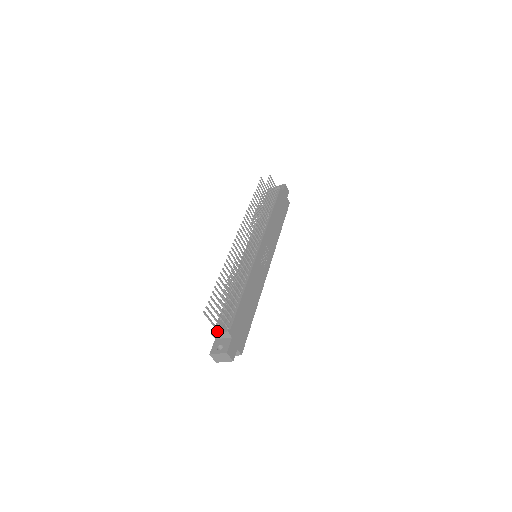
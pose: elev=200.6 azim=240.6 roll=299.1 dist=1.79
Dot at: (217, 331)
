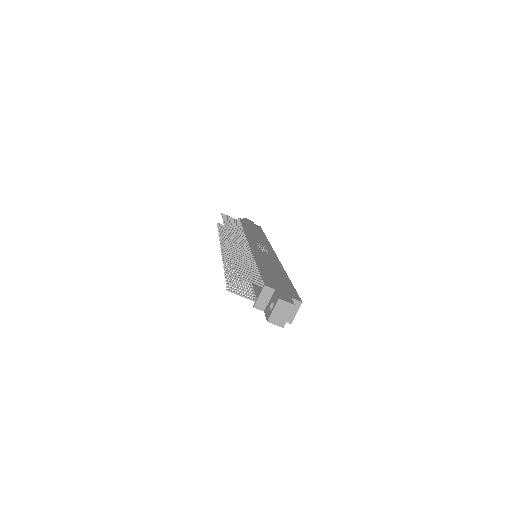
Dot at: occluded
